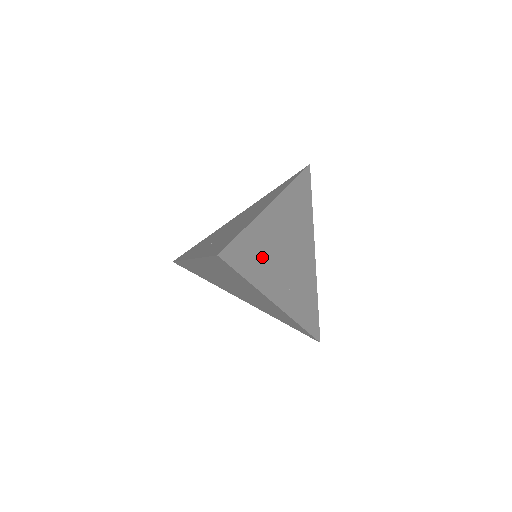
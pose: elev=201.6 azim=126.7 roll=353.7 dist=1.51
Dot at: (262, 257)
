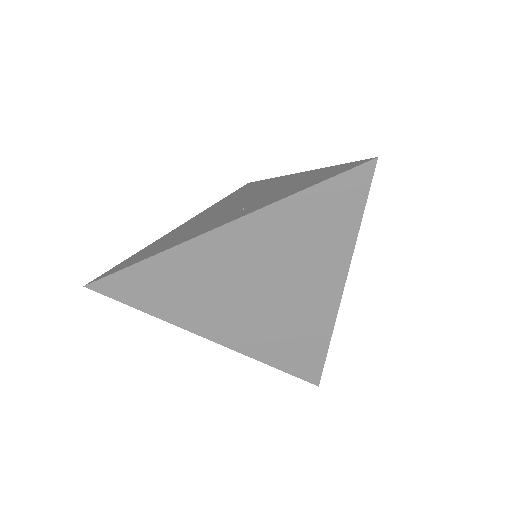
Dot at: occluded
